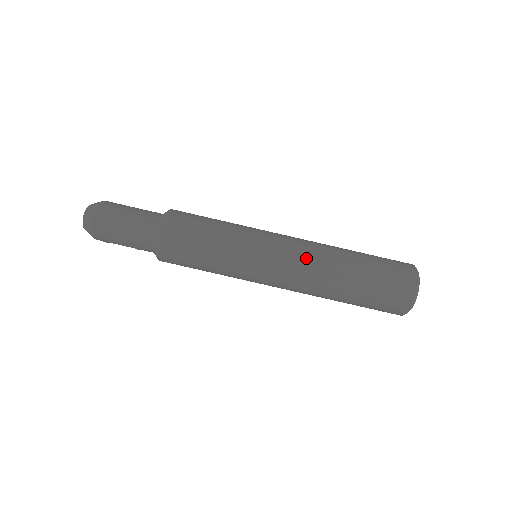
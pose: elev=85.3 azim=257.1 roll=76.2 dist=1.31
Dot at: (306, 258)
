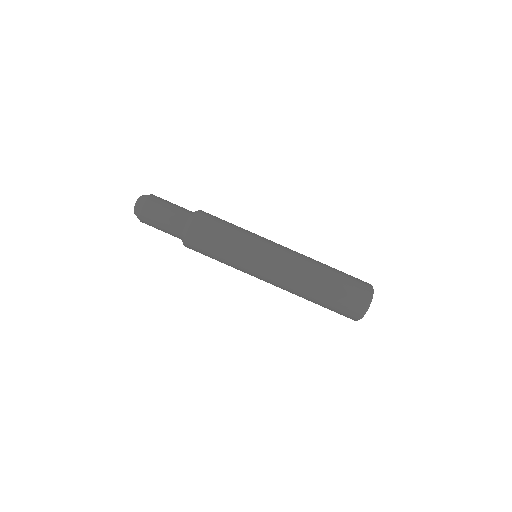
Dot at: (285, 279)
